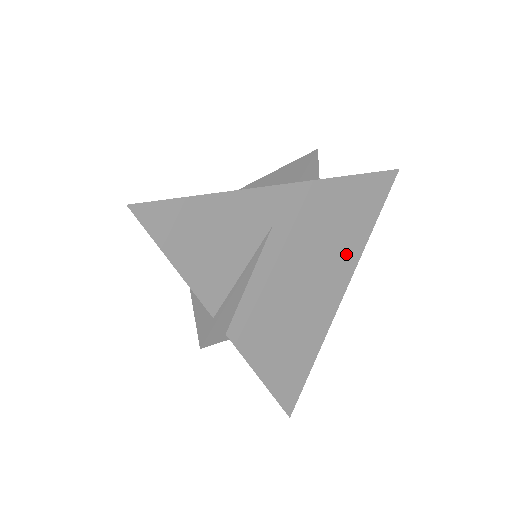
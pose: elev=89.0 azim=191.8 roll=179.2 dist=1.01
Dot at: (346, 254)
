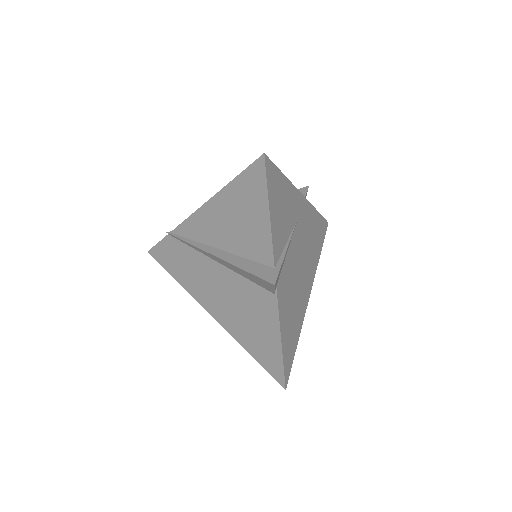
Dot at: (313, 265)
